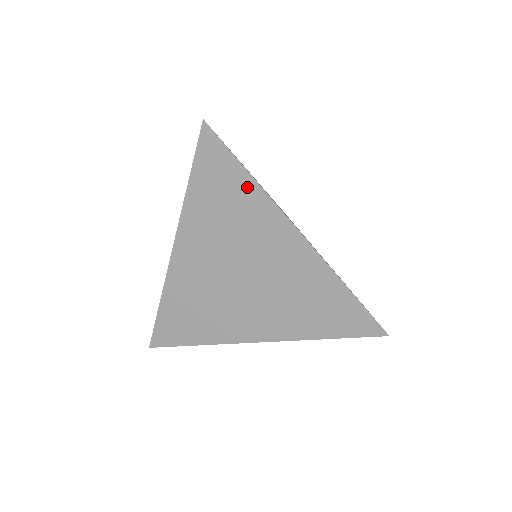
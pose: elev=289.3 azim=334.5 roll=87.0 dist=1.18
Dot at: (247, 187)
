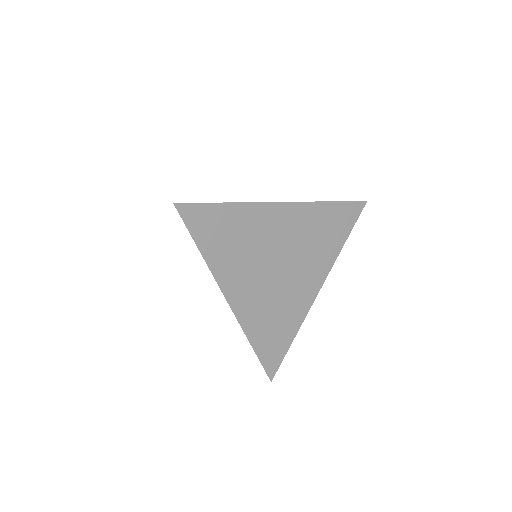
Dot at: (234, 212)
